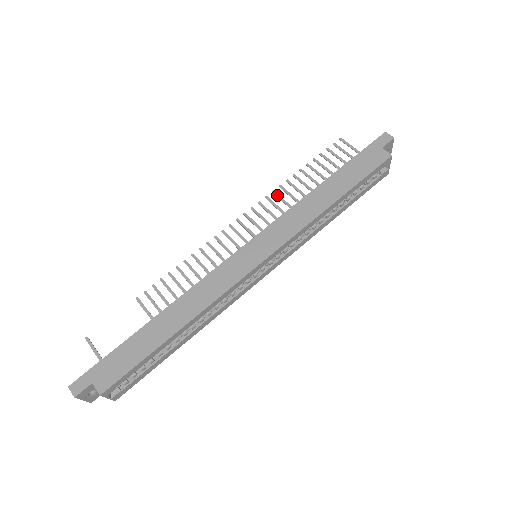
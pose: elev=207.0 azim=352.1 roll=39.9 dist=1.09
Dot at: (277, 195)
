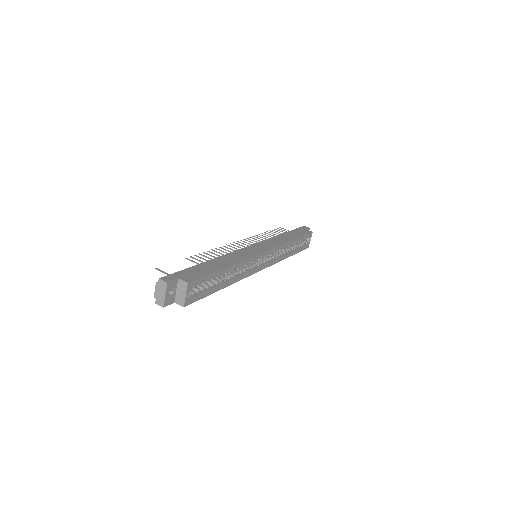
Dot at: (256, 237)
